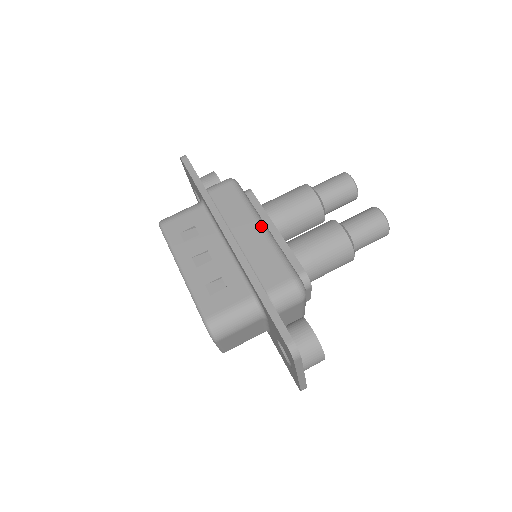
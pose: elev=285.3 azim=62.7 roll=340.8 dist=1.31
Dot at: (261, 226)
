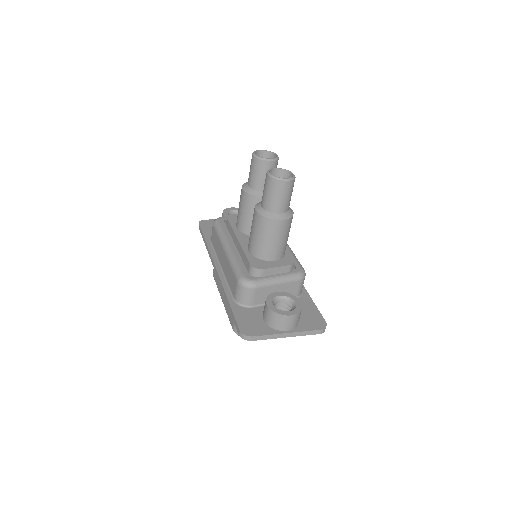
Dot at: (224, 250)
